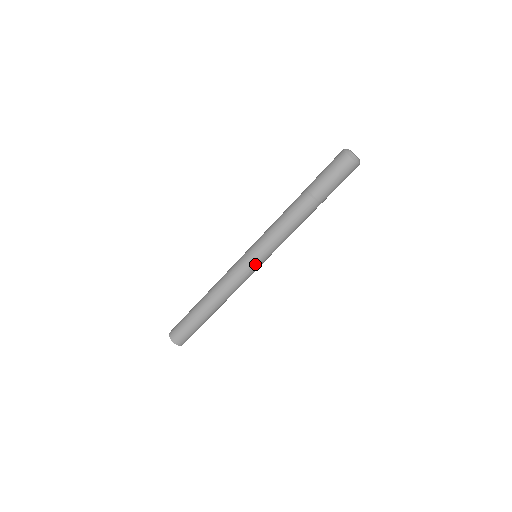
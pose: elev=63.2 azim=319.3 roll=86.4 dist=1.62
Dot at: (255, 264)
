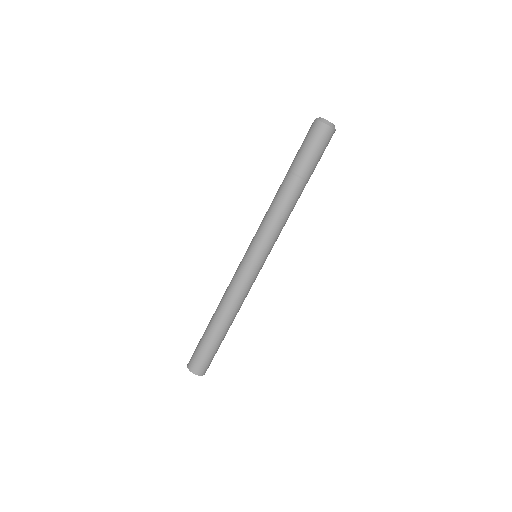
Dot at: (256, 263)
